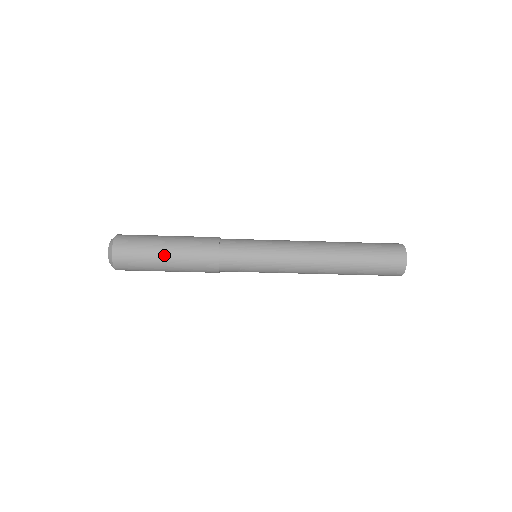
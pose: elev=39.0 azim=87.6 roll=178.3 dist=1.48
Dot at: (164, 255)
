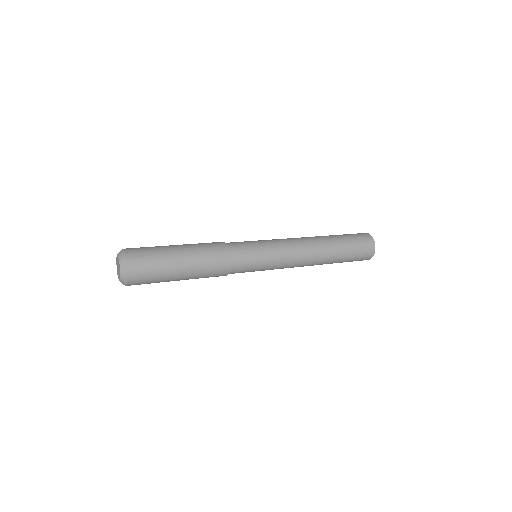
Dot at: (180, 268)
